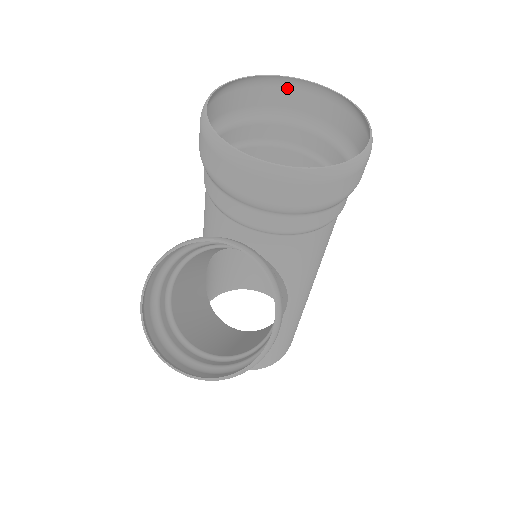
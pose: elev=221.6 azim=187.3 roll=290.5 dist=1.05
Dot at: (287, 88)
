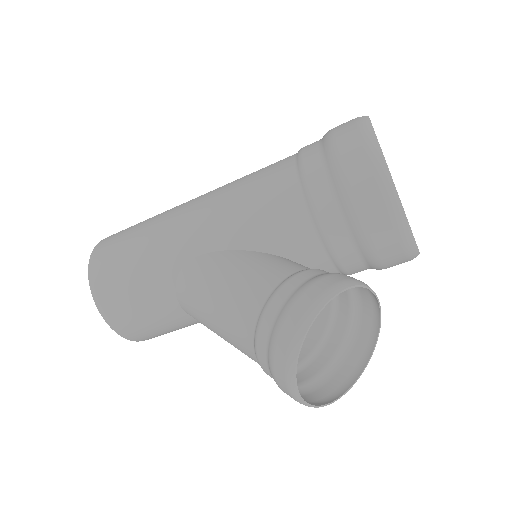
Dot at: occluded
